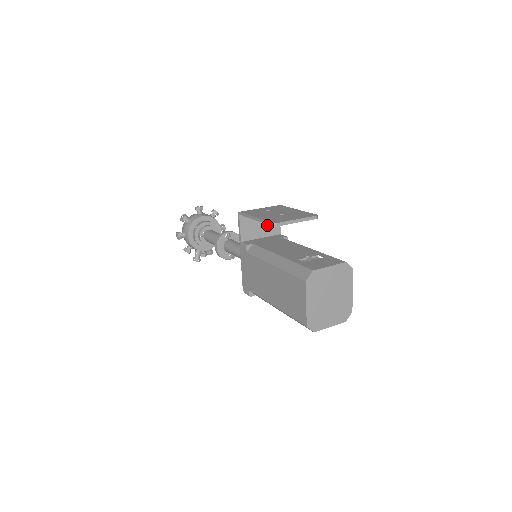
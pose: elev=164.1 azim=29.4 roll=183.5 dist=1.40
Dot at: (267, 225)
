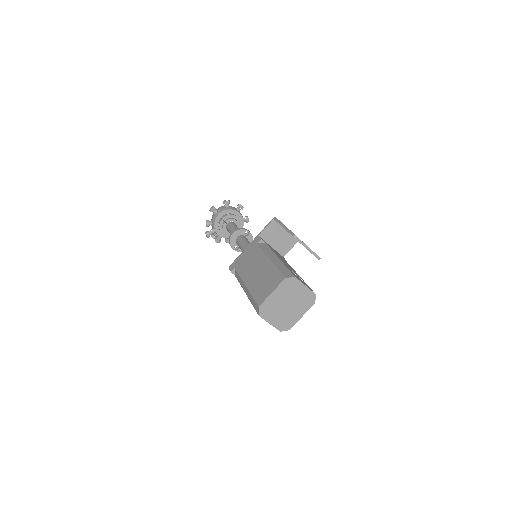
Dot at: (282, 243)
